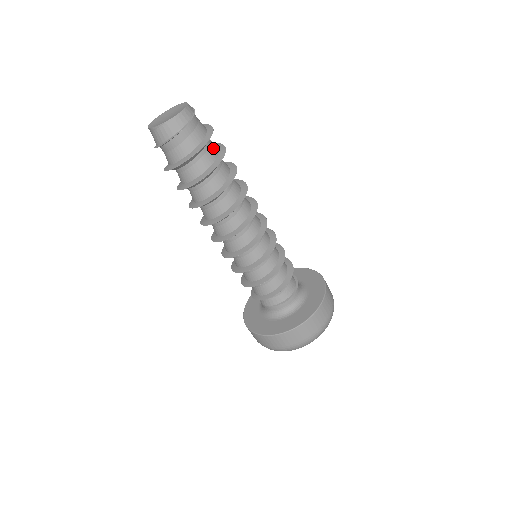
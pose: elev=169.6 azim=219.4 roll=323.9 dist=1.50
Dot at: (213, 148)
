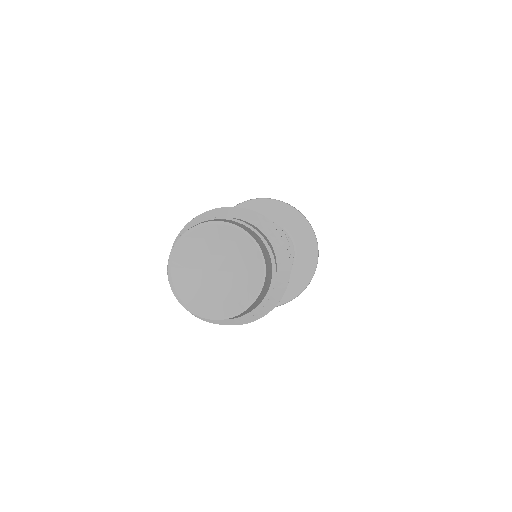
Dot at: occluded
